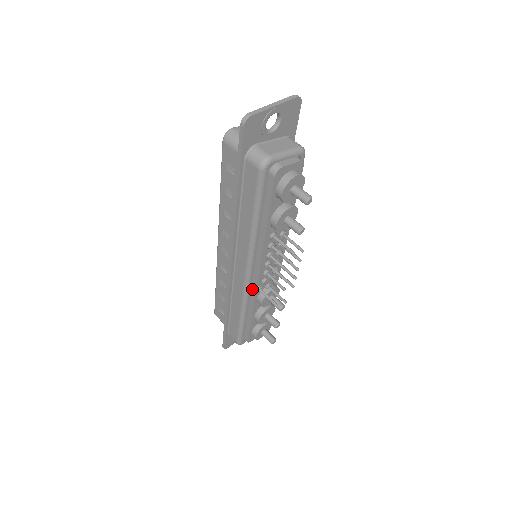
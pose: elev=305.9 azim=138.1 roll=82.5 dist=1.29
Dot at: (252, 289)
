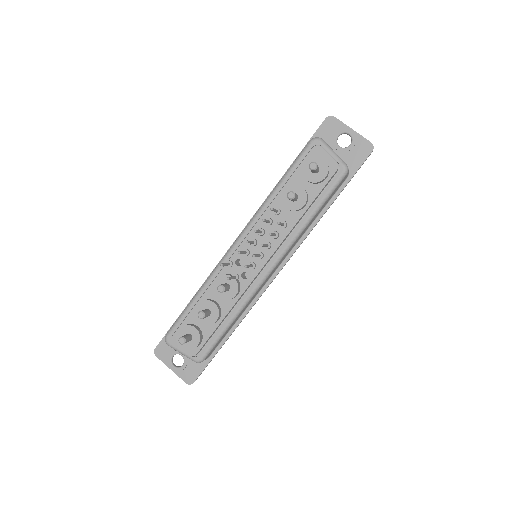
Dot at: occluded
